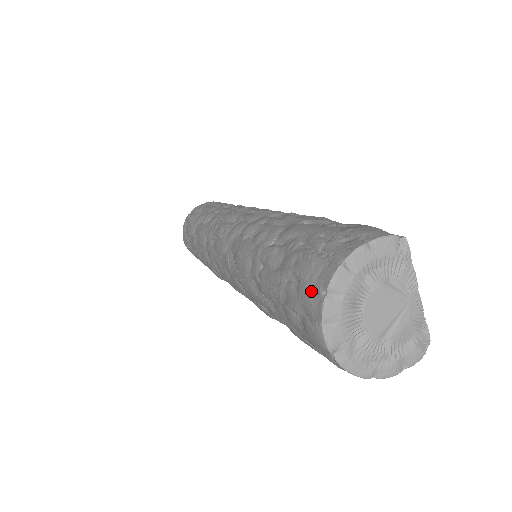
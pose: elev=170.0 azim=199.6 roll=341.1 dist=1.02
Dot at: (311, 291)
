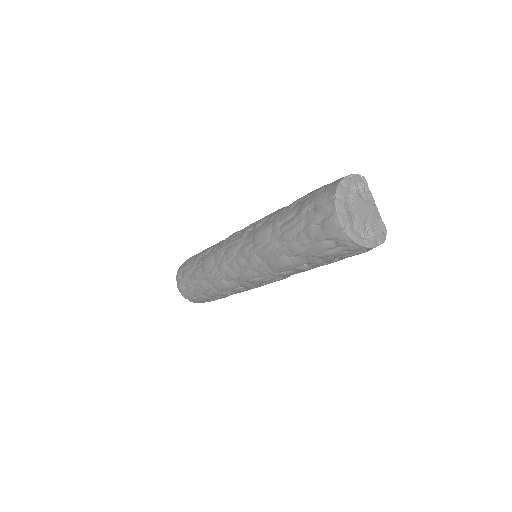
Dot at: (325, 203)
